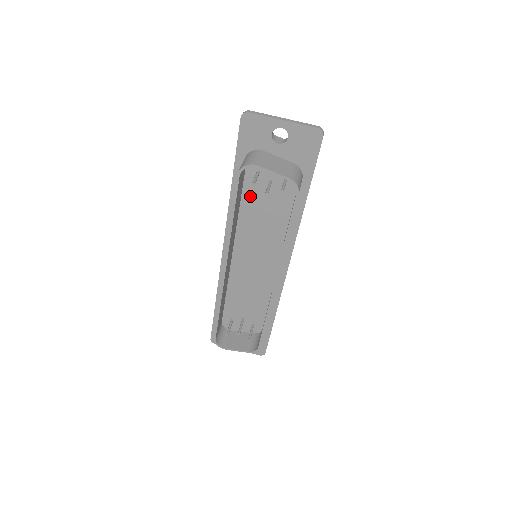
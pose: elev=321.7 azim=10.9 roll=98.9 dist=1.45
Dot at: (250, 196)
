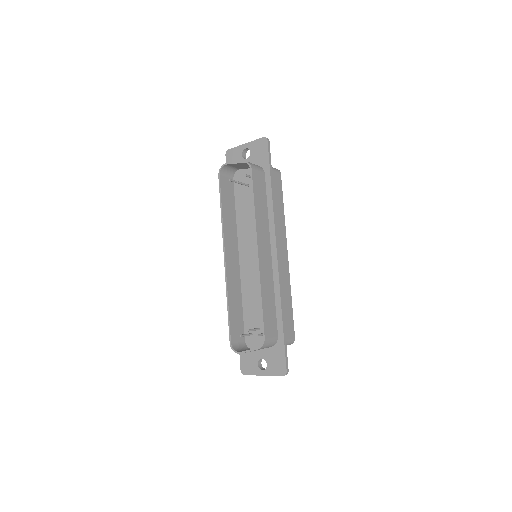
Dot at: (240, 203)
